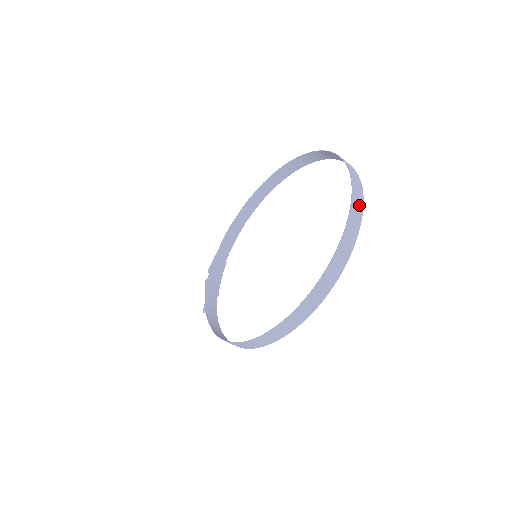
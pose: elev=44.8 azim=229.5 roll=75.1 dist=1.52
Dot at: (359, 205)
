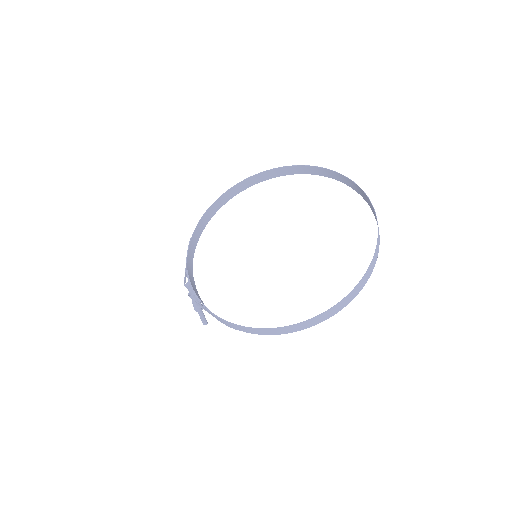
Dot at: (364, 197)
